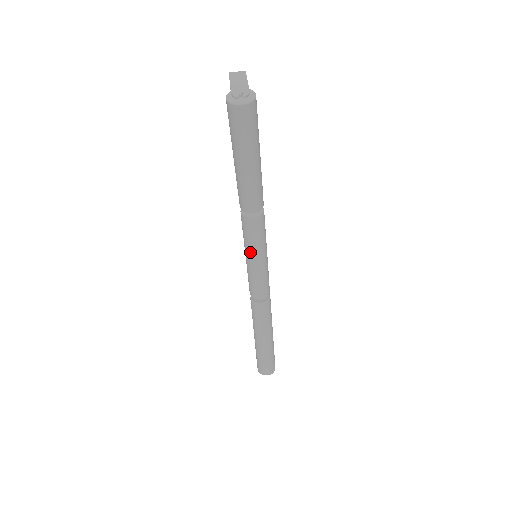
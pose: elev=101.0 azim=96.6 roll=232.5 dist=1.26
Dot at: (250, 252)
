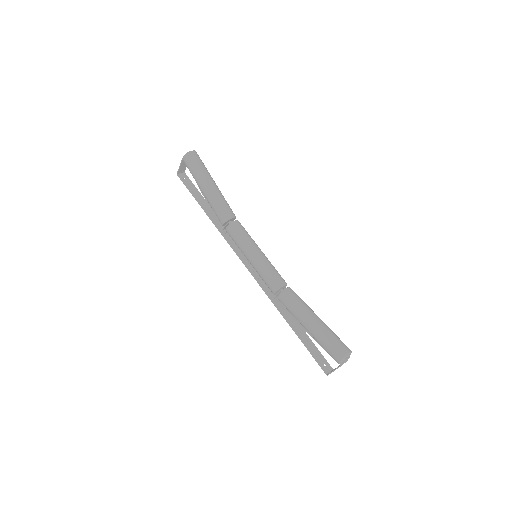
Dot at: (249, 247)
